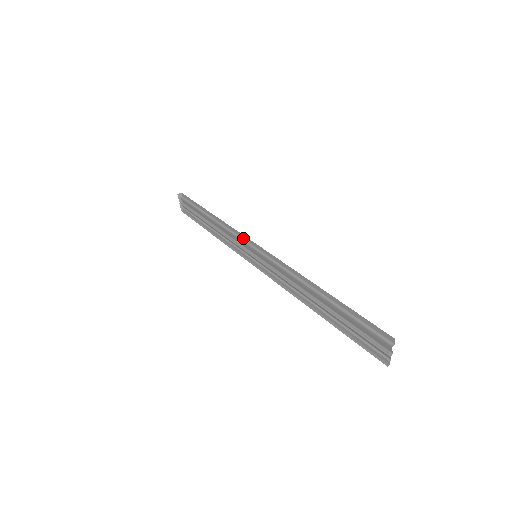
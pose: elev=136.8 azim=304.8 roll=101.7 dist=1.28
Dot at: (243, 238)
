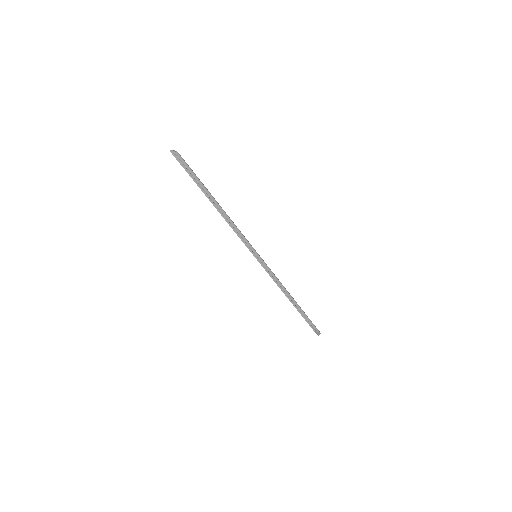
Dot at: occluded
